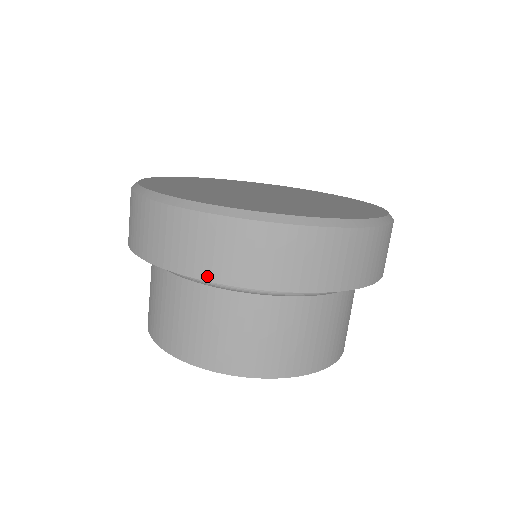
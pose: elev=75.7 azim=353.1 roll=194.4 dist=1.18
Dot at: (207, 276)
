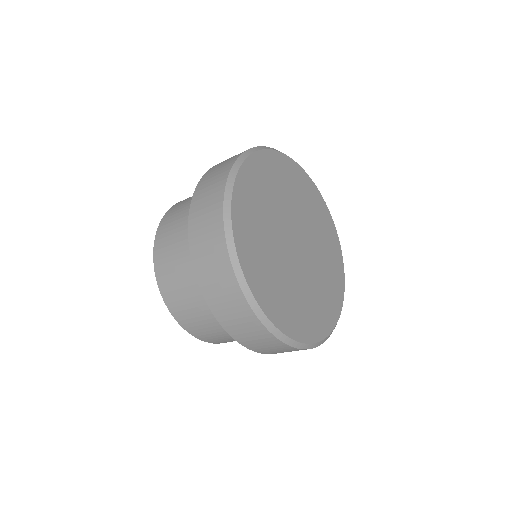
Dot at: (263, 353)
